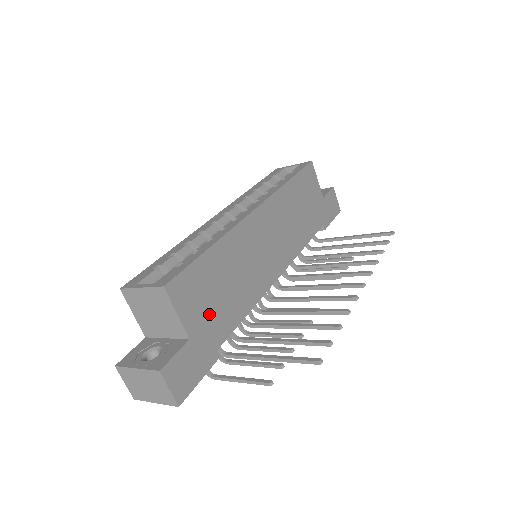
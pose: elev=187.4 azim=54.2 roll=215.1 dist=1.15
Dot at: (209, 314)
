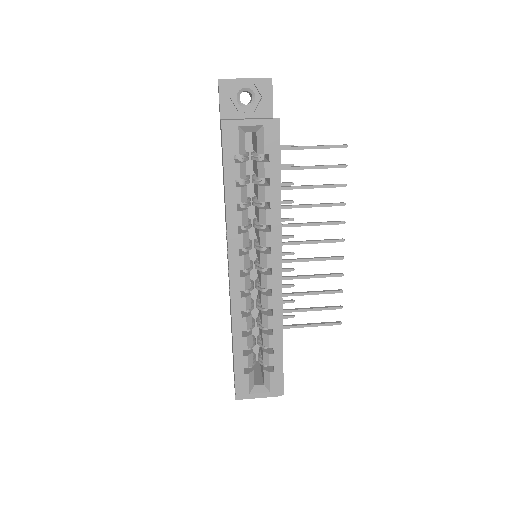
Dot at: occluded
